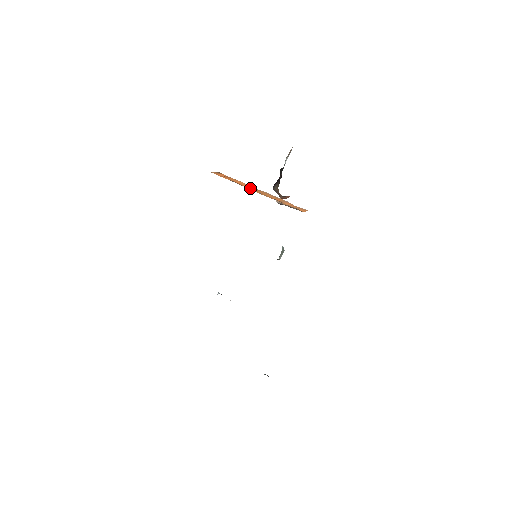
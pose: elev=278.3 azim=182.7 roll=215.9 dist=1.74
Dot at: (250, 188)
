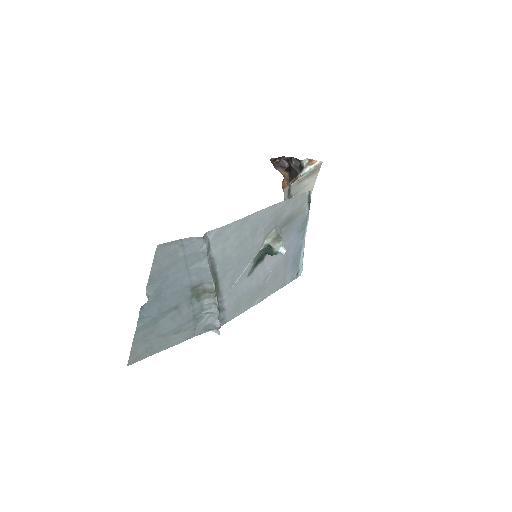
Dot at: occluded
